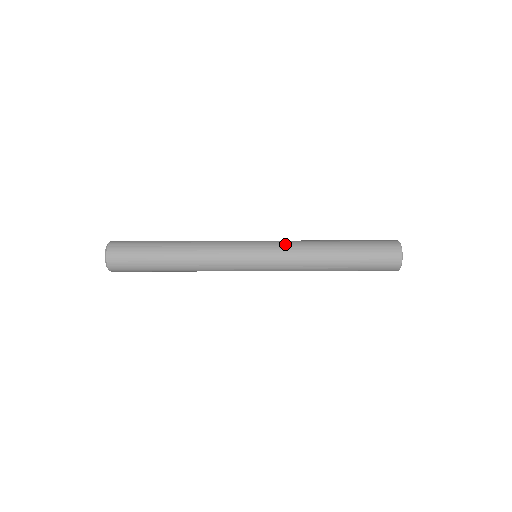
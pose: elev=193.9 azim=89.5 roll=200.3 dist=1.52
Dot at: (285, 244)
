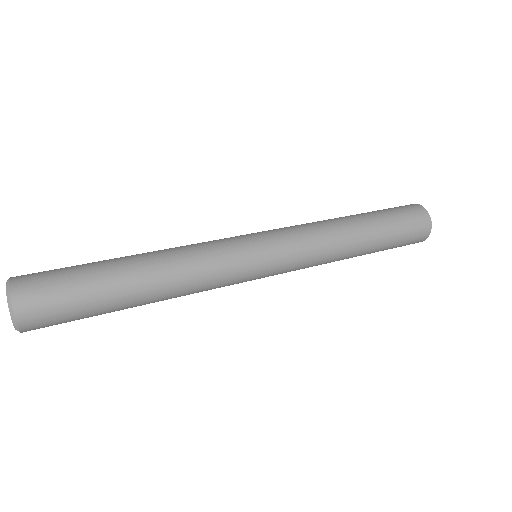
Dot at: (303, 265)
